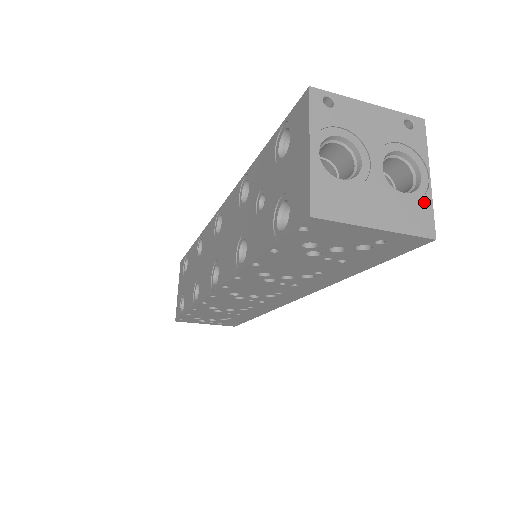
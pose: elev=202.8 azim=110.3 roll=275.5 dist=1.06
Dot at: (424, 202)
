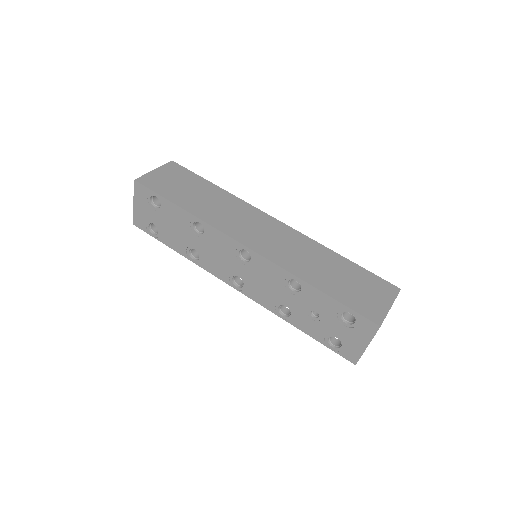
Dot at: occluded
